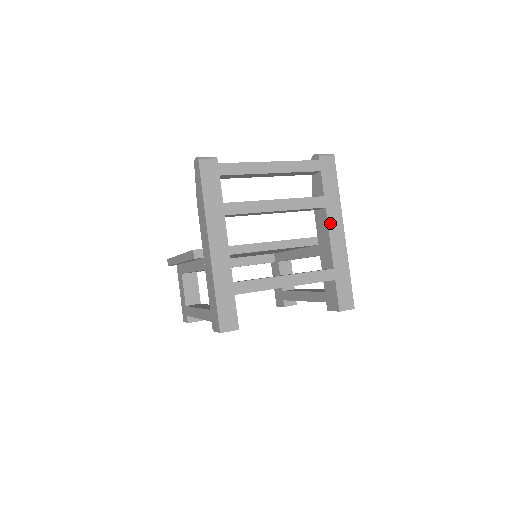
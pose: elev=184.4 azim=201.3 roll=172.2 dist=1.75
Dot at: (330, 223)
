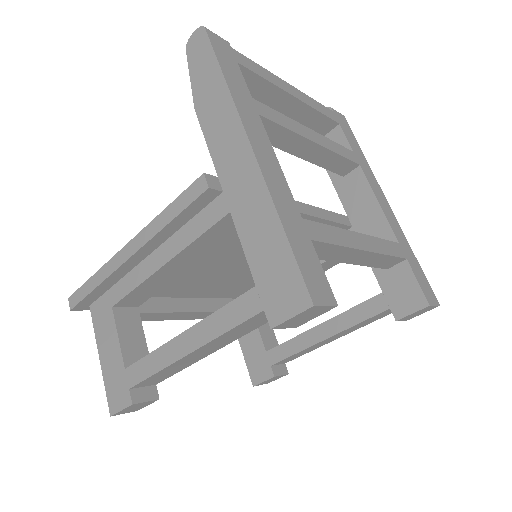
Dot at: (371, 185)
